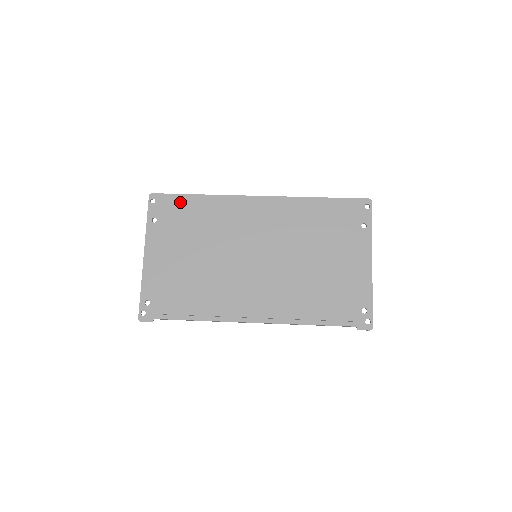
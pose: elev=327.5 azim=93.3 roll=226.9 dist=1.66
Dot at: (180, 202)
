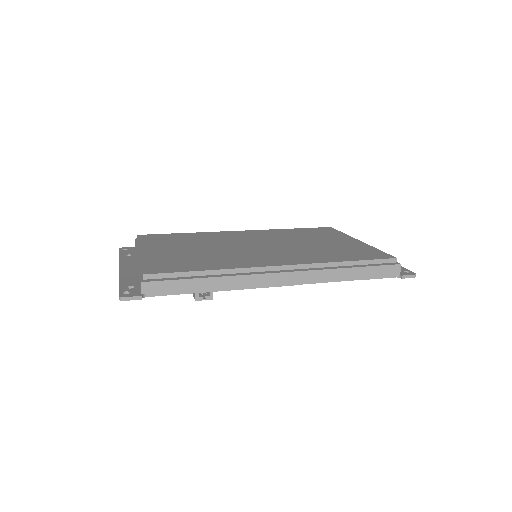
Dot at: (159, 236)
